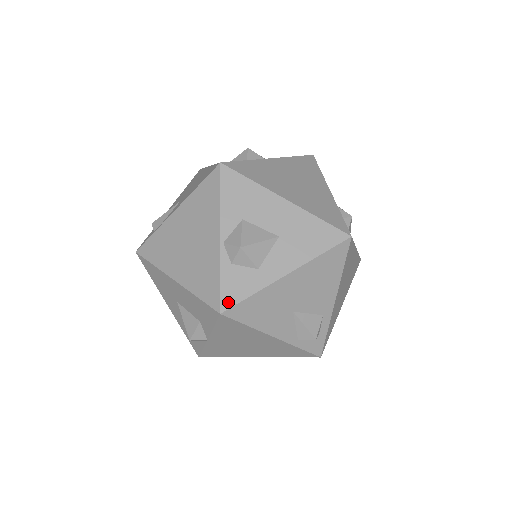
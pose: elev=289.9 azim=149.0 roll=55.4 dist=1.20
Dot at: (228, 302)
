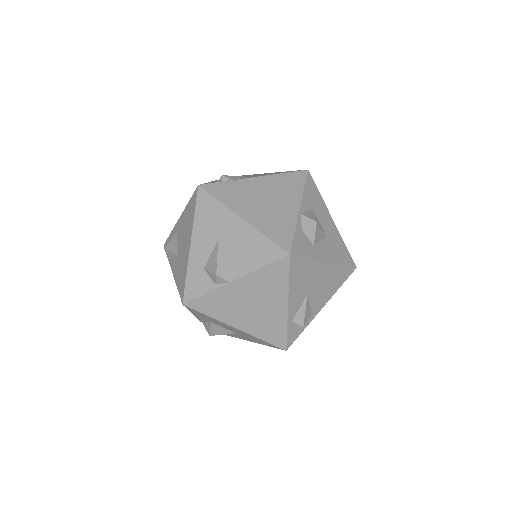
Dot at: (295, 251)
